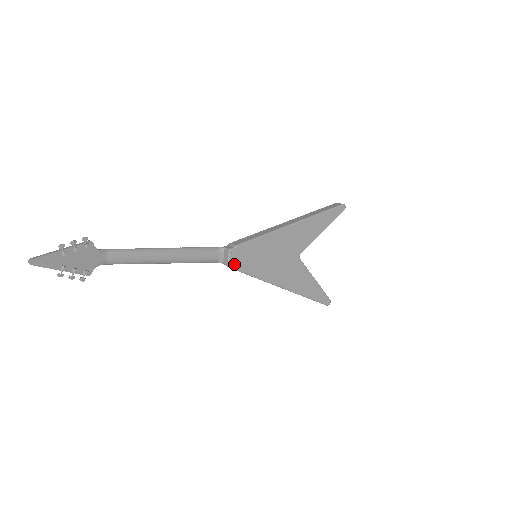
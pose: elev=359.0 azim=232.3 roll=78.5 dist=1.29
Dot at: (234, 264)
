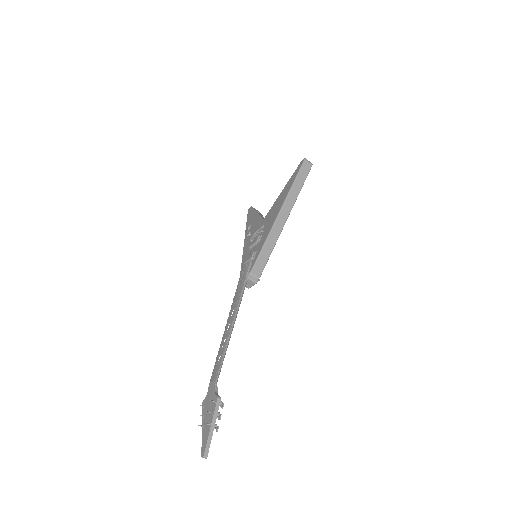
Dot at: occluded
